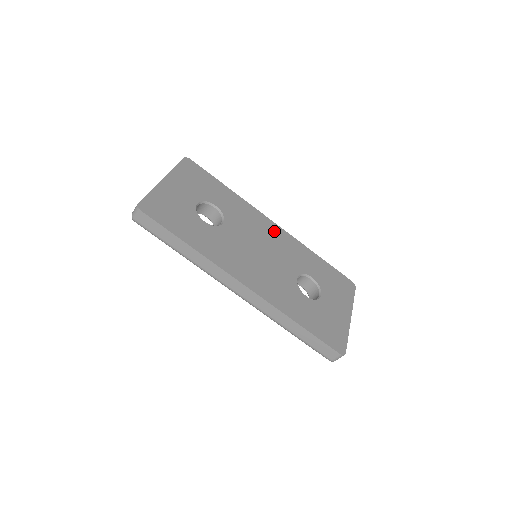
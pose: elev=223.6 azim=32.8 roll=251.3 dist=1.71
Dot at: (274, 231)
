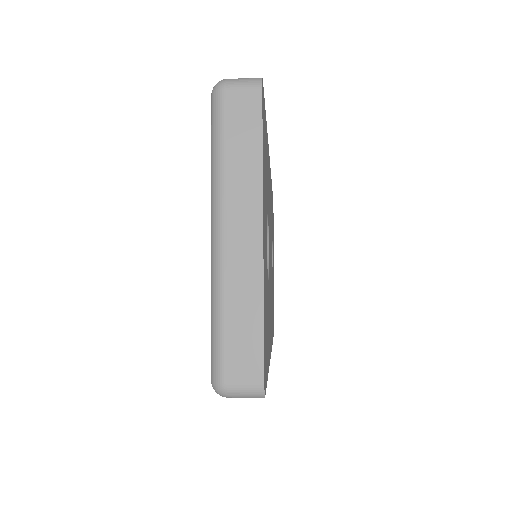
Dot at: occluded
